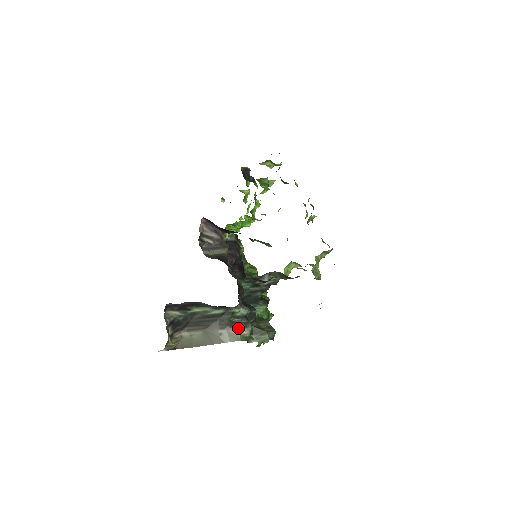
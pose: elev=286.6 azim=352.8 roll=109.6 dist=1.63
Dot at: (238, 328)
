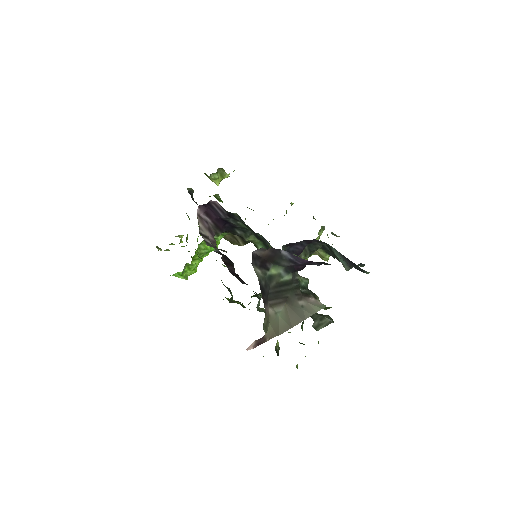
Dot at: (312, 297)
